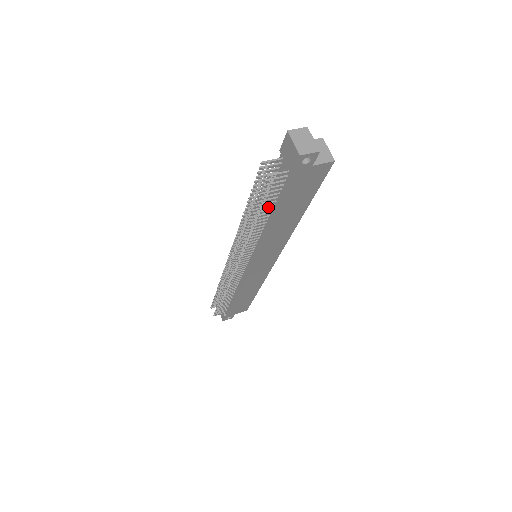
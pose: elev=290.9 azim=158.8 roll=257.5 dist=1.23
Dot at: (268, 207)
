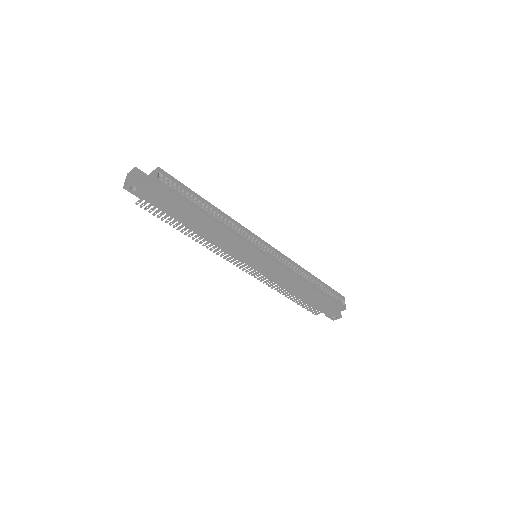
Dot at: (175, 220)
